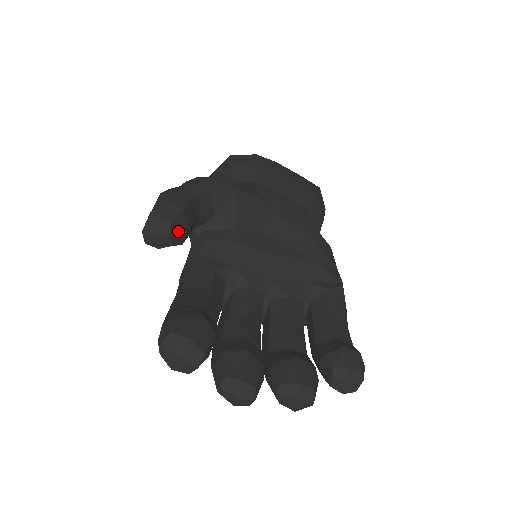
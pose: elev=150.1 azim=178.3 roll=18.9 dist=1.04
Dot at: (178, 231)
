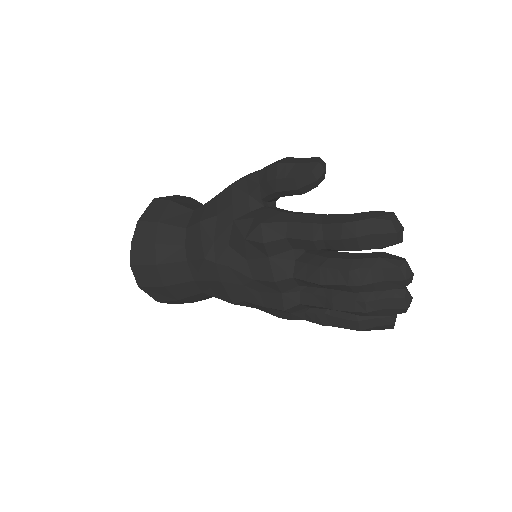
Dot at: occluded
